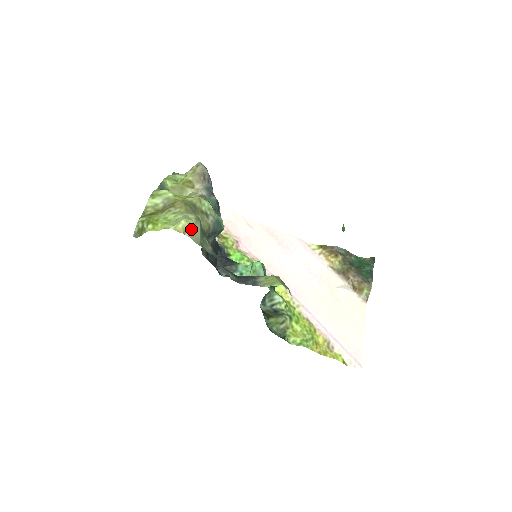
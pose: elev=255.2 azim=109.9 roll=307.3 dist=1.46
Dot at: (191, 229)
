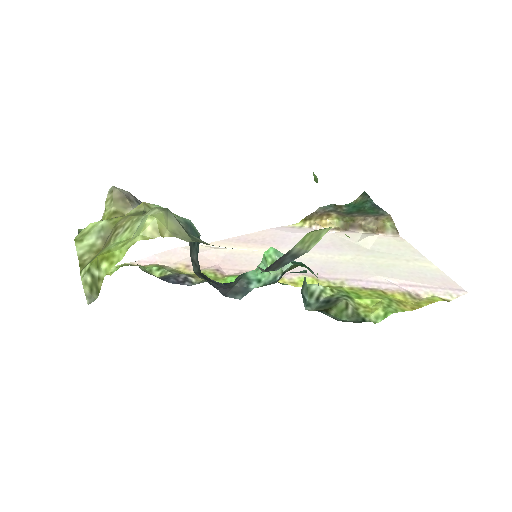
Dot at: (166, 226)
